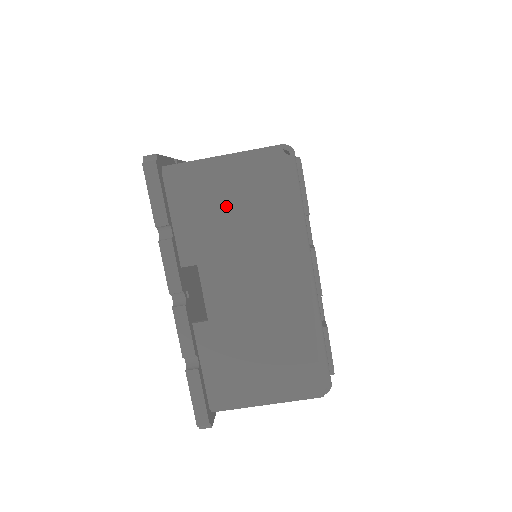
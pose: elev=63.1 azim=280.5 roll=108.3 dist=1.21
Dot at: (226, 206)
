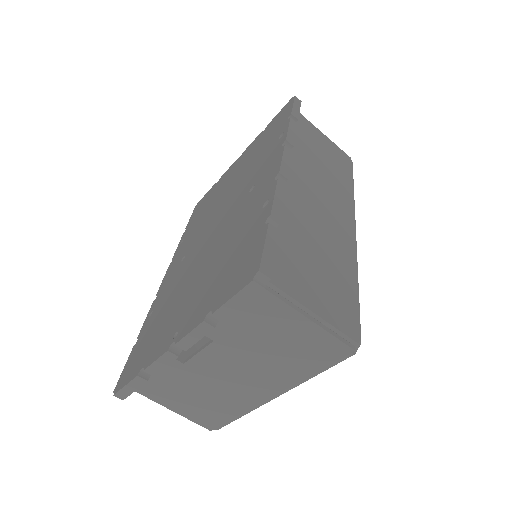
Dot at: (276, 337)
